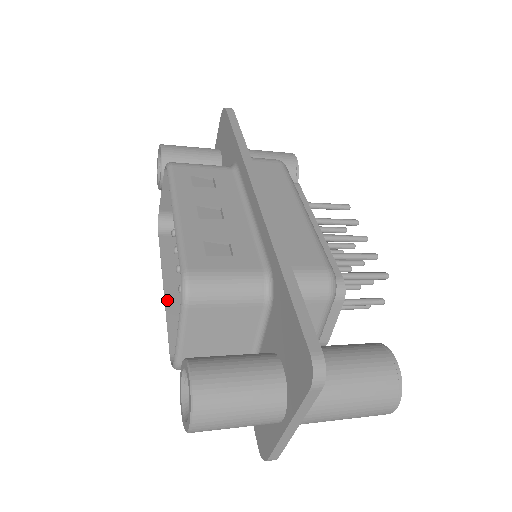
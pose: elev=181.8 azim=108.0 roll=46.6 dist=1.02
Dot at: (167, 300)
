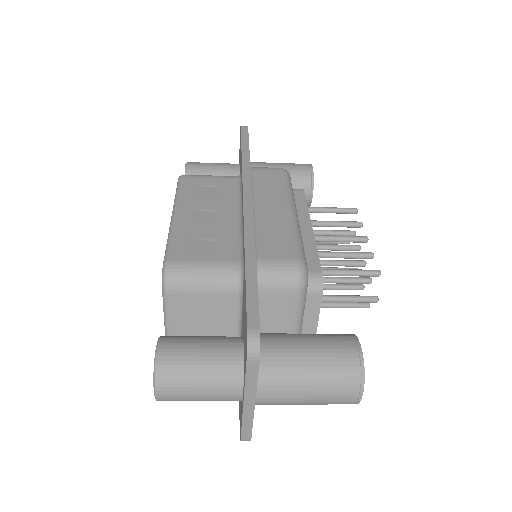
Dot at: occluded
